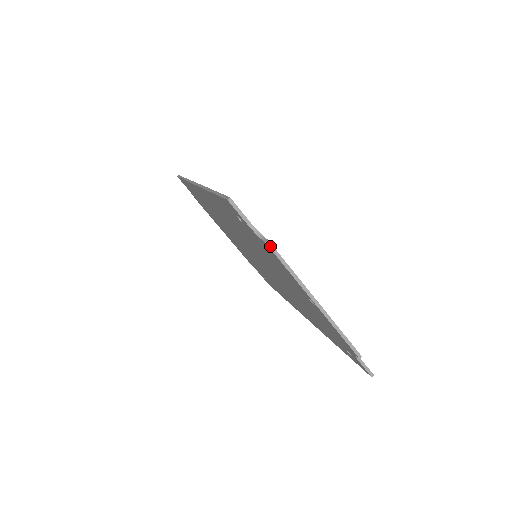
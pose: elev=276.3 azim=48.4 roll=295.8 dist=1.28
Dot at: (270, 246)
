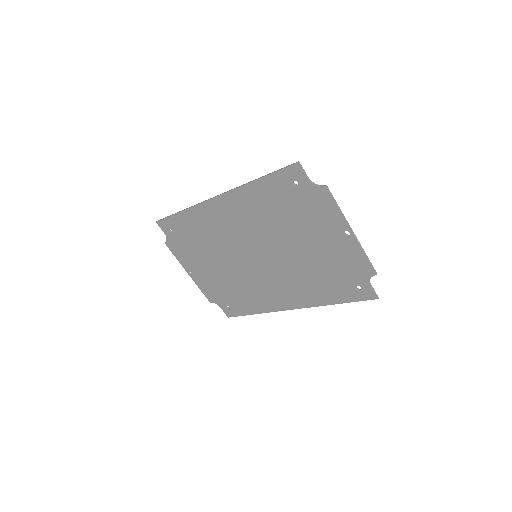
Dot at: (328, 189)
